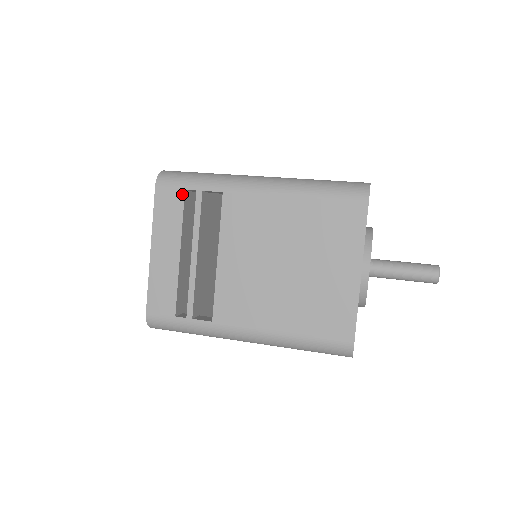
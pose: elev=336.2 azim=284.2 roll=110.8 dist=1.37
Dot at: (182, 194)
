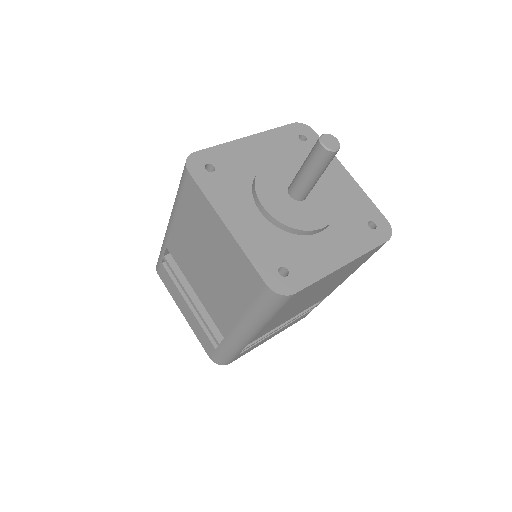
Dot at: (163, 267)
